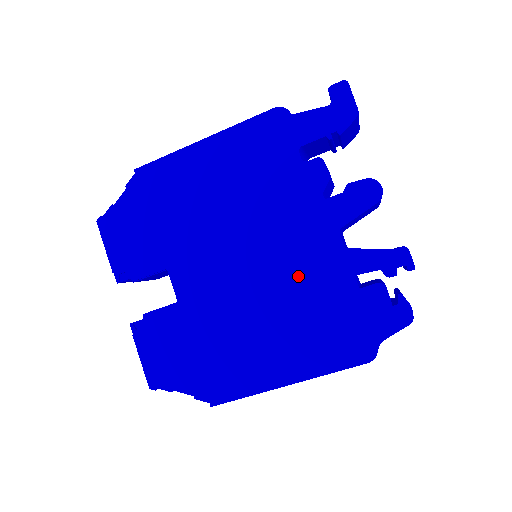
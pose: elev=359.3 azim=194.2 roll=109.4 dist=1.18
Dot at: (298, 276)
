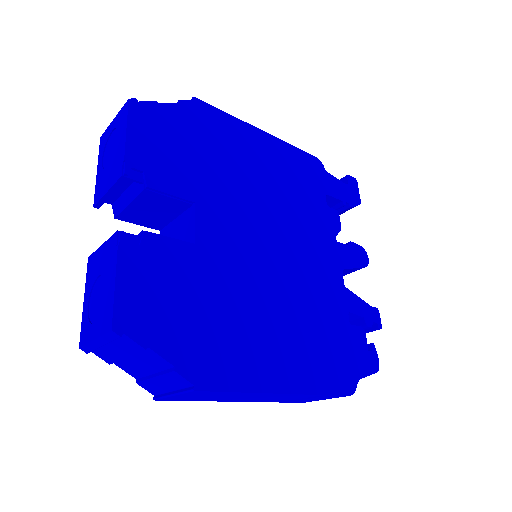
Dot at: (311, 287)
